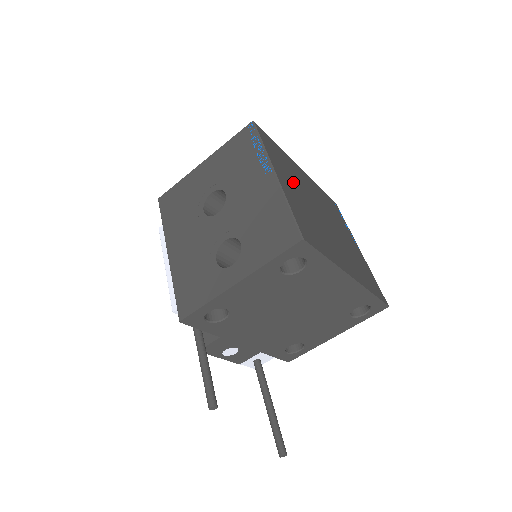
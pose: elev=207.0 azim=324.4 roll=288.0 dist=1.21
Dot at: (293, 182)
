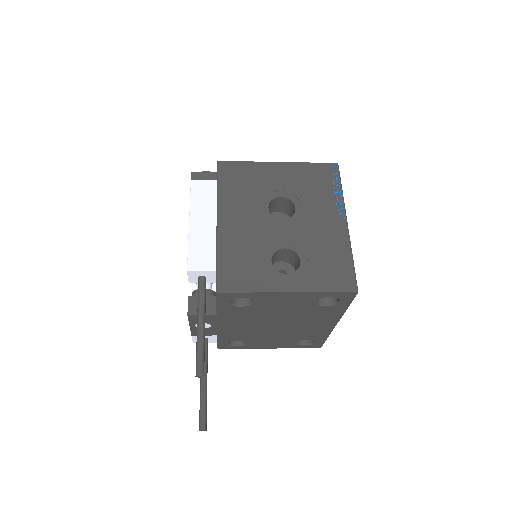
Dot at: occluded
